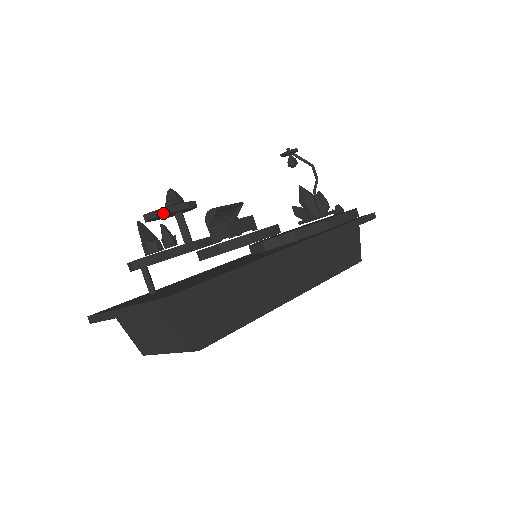
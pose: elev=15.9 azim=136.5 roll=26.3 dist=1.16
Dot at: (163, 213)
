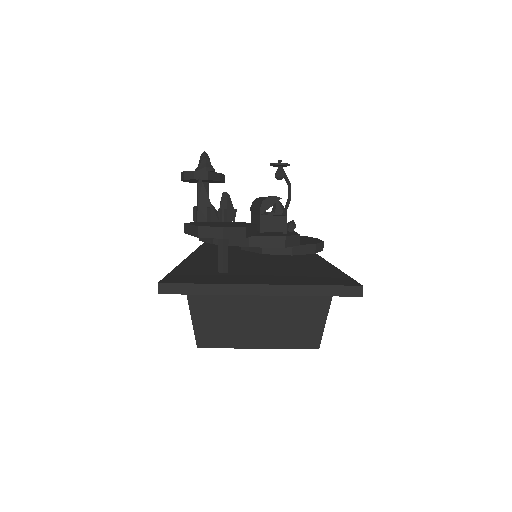
Dot at: (215, 178)
